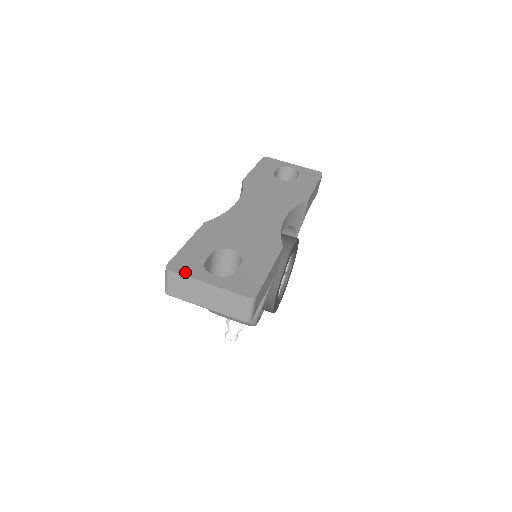
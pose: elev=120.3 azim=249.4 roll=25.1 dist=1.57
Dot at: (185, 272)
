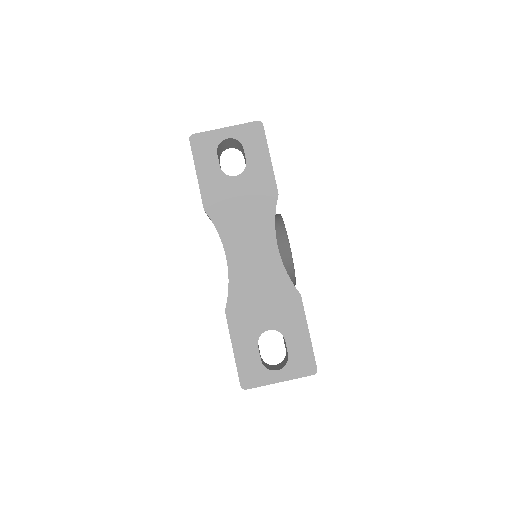
Dot at: (257, 383)
